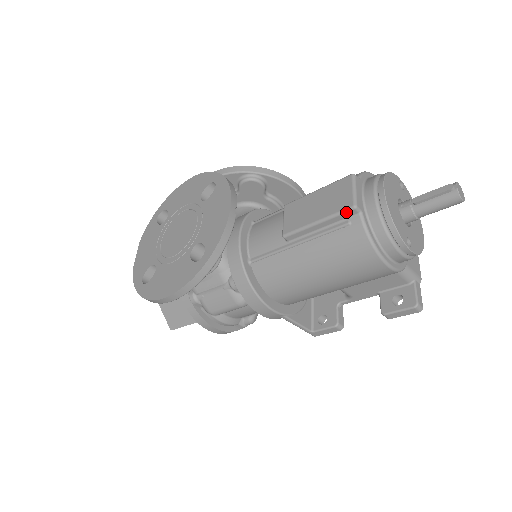
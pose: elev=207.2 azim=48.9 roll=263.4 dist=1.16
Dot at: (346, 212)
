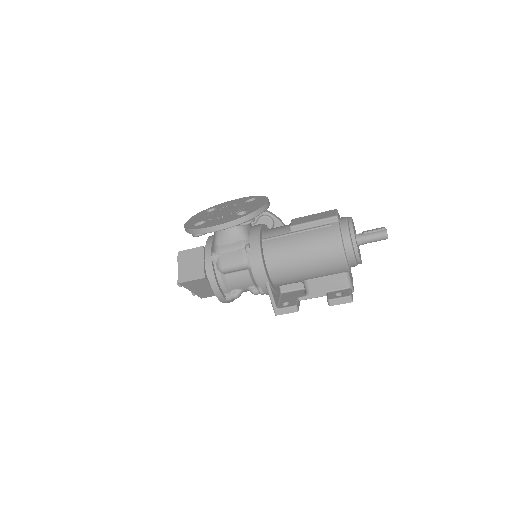
Dot at: (331, 218)
